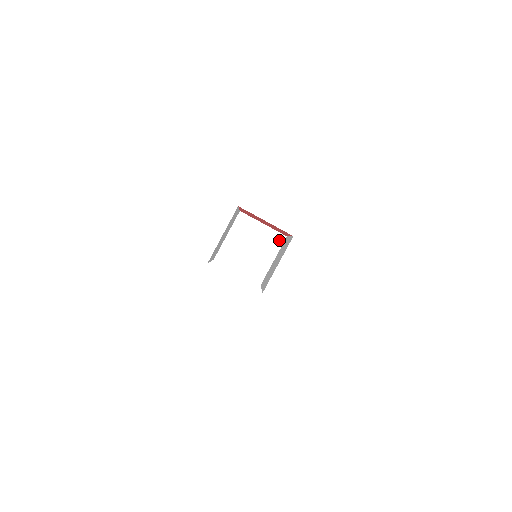
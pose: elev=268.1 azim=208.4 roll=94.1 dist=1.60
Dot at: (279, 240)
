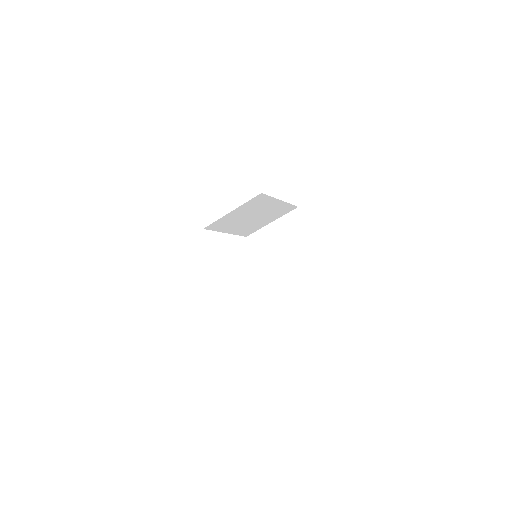
Dot at: (314, 262)
